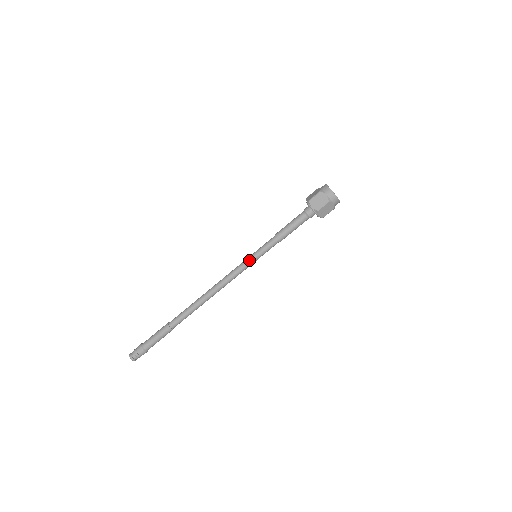
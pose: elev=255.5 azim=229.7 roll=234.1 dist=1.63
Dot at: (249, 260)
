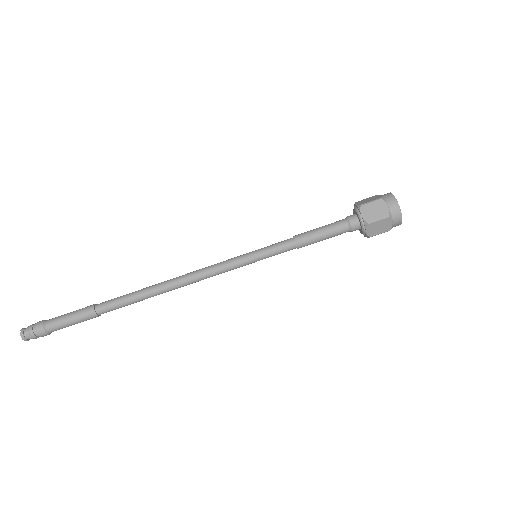
Dot at: (244, 258)
